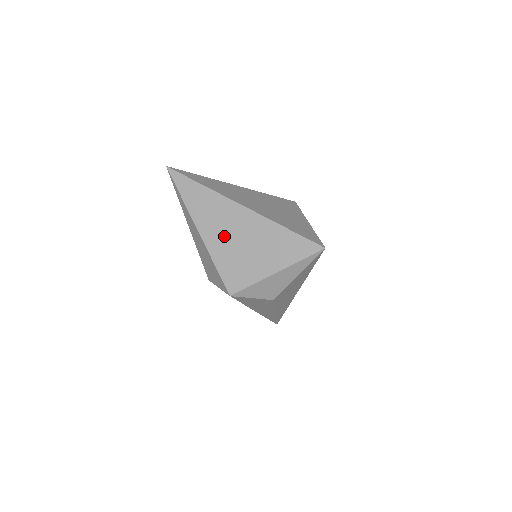
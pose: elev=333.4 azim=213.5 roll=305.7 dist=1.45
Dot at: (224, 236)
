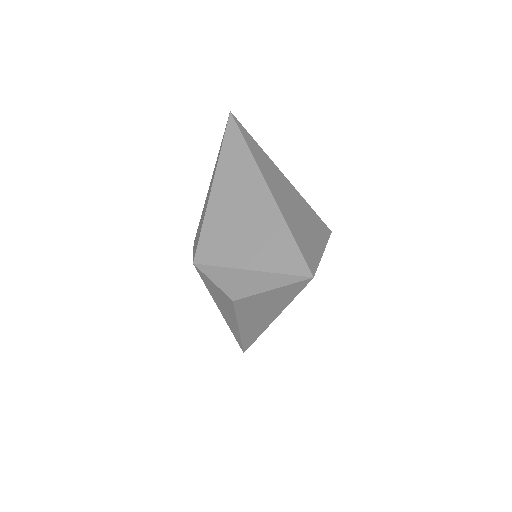
Dot at: (230, 204)
